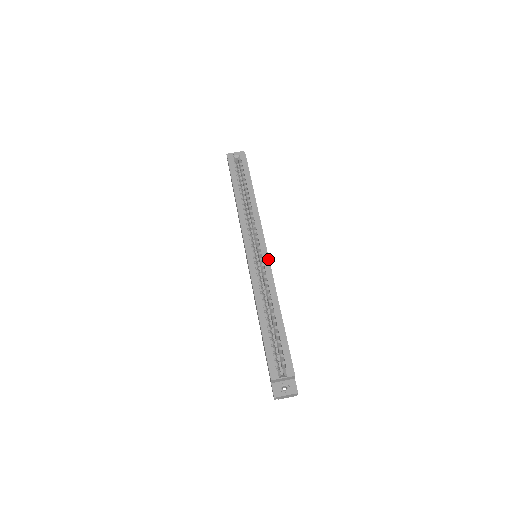
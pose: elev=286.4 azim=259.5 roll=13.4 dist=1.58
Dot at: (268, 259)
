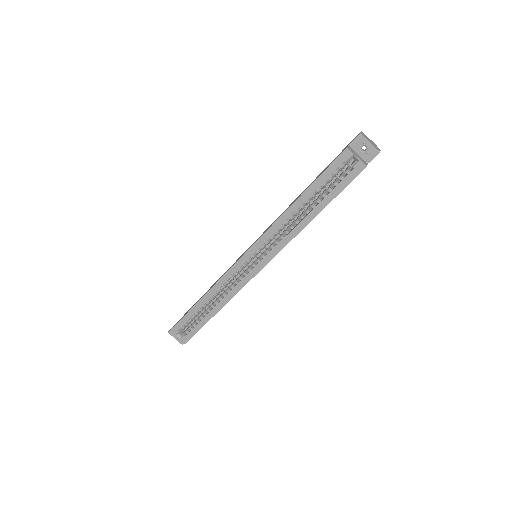
Dot at: (253, 277)
